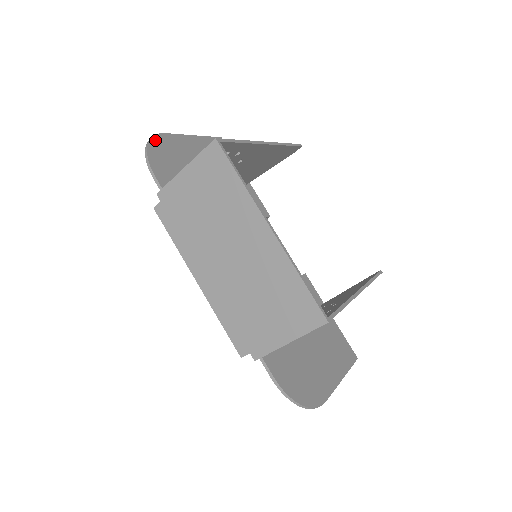
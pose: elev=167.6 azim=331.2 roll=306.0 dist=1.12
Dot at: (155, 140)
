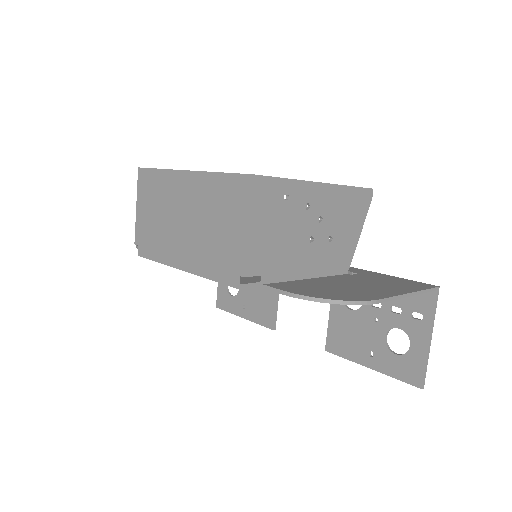
Dot at: occluded
